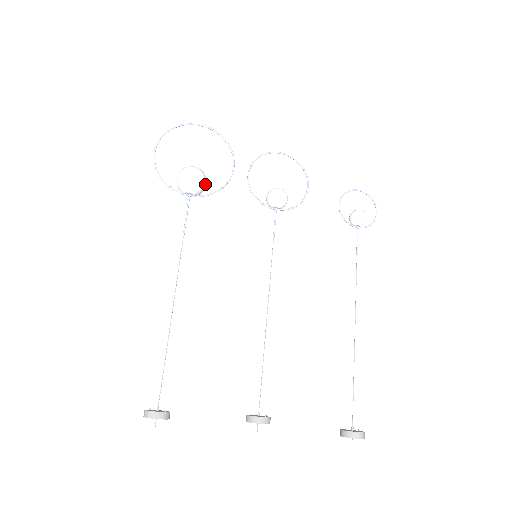
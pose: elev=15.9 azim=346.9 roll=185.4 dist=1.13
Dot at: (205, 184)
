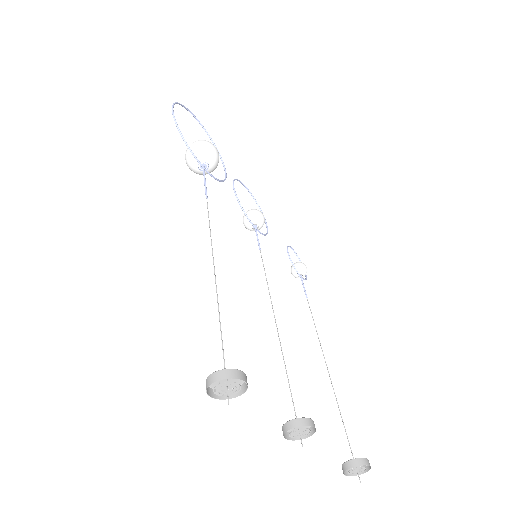
Dot at: (216, 166)
